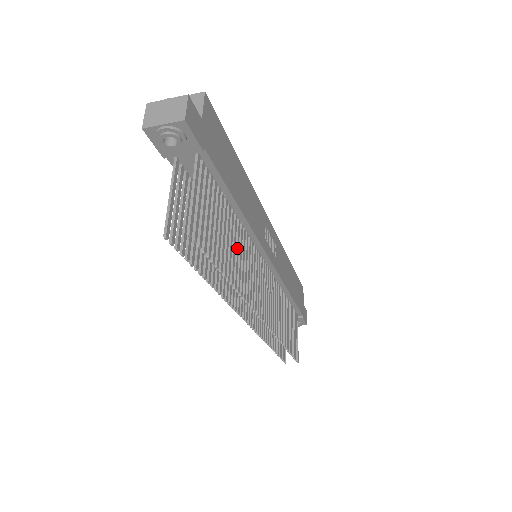
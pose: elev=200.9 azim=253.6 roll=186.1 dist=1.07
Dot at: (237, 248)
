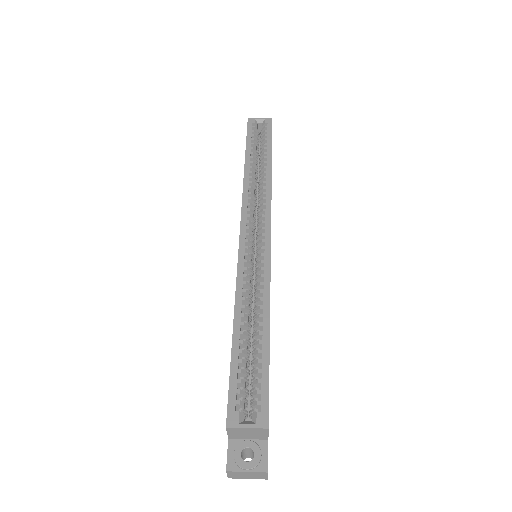
Dot at: occluded
